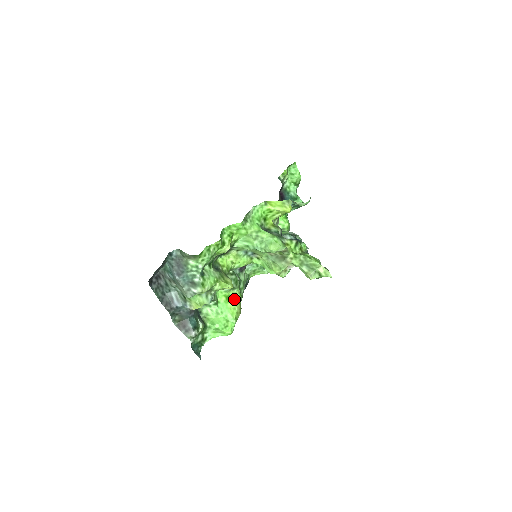
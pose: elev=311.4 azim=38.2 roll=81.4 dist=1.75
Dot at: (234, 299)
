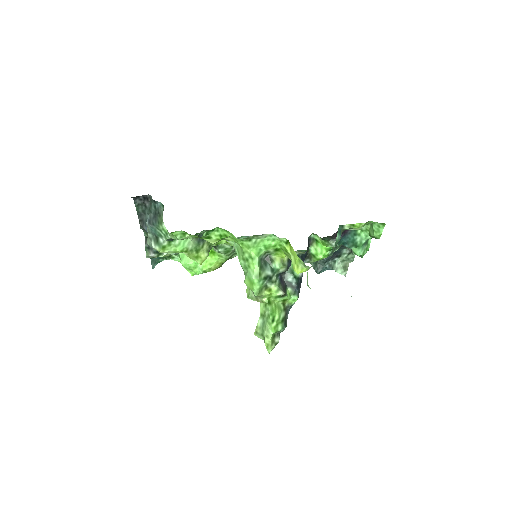
Dot at: (217, 258)
